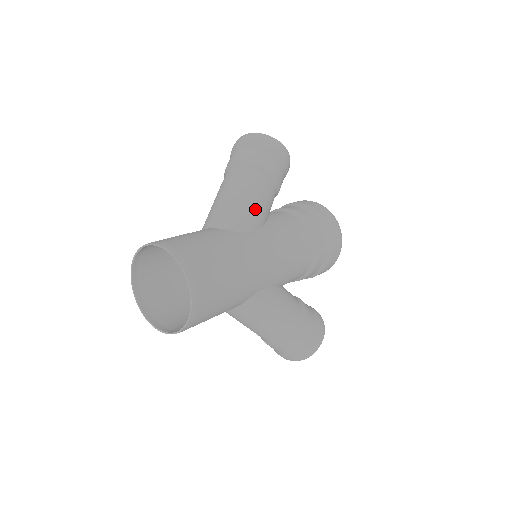
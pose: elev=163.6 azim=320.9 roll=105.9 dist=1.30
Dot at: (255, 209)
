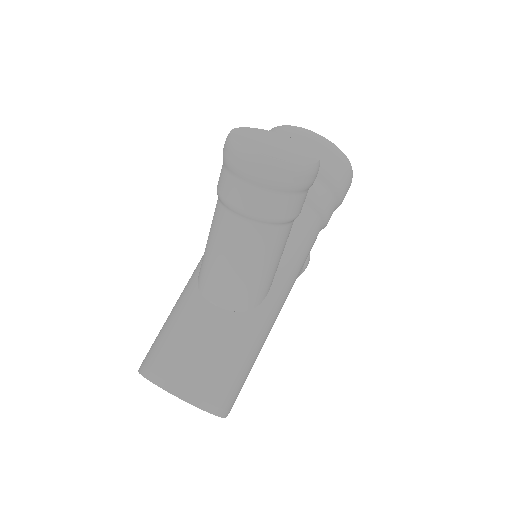
Dot at: (273, 271)
